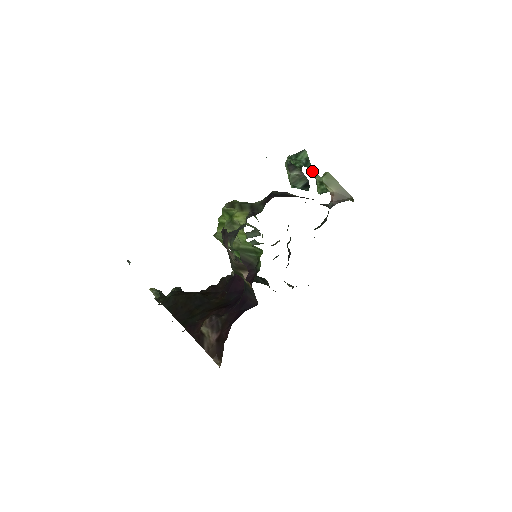
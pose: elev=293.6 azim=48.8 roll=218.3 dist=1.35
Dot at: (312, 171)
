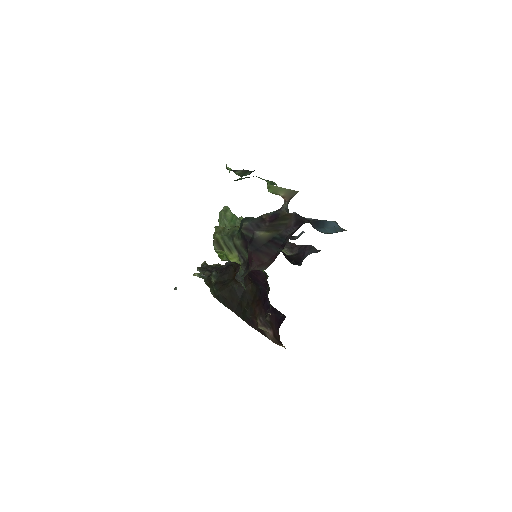
Dot at: occluded
